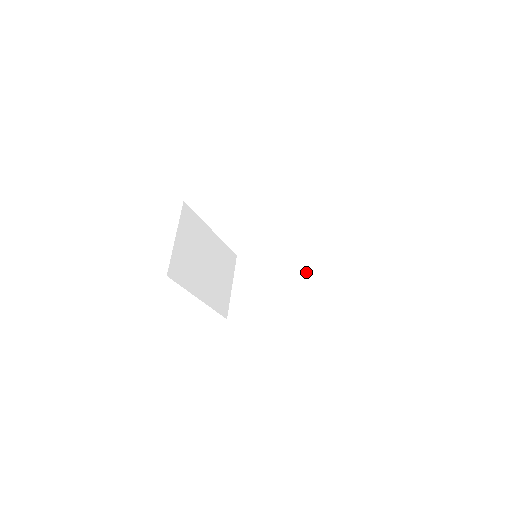
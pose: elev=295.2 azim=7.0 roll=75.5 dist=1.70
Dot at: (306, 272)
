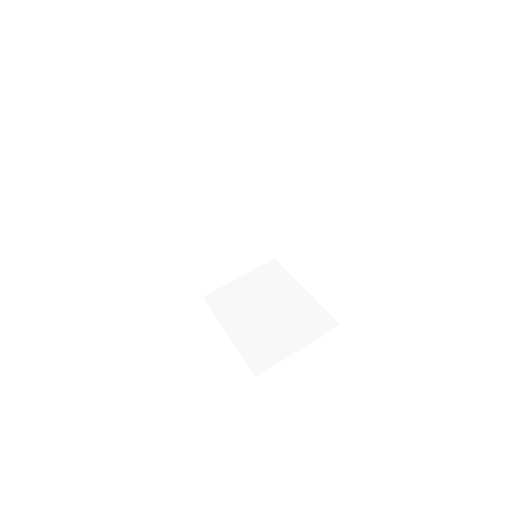
Dot at: (301, 328)
